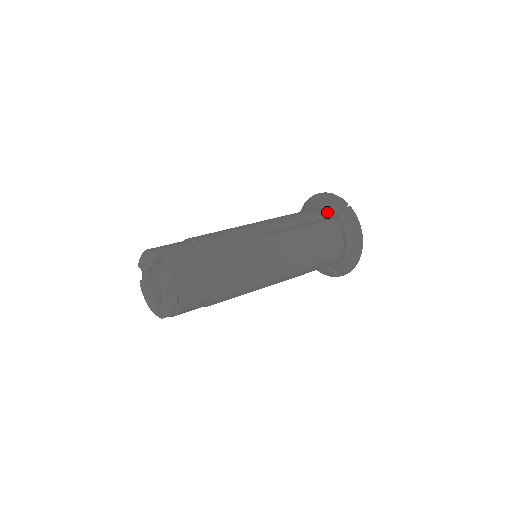
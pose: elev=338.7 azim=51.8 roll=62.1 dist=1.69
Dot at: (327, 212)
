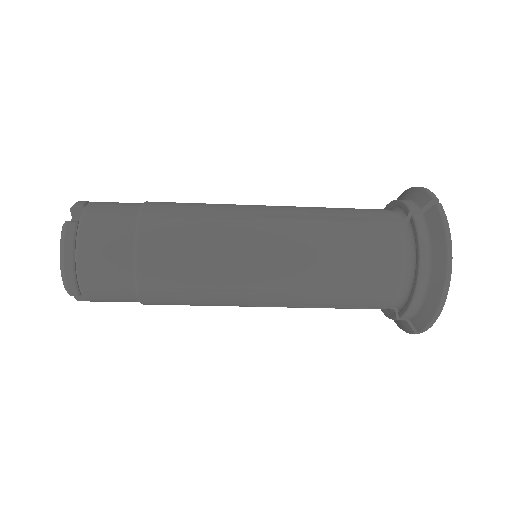
Dot at: (401, 213)
